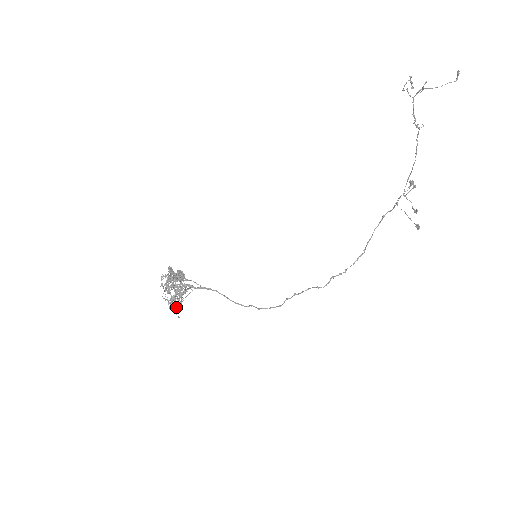
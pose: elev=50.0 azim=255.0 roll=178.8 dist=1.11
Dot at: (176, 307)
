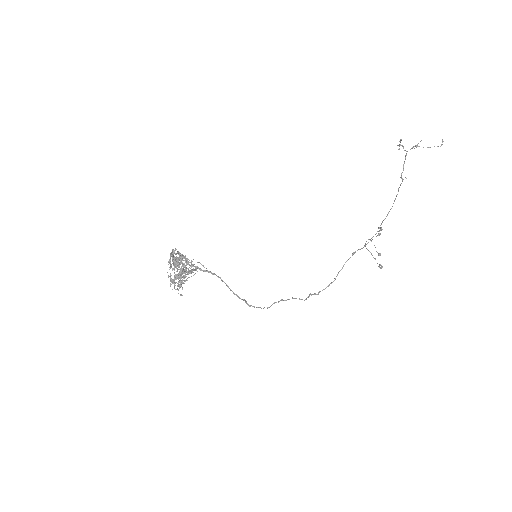
Dot at: (181, 284)
